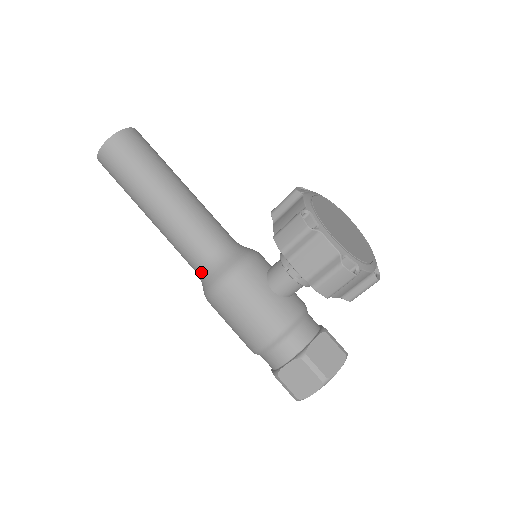
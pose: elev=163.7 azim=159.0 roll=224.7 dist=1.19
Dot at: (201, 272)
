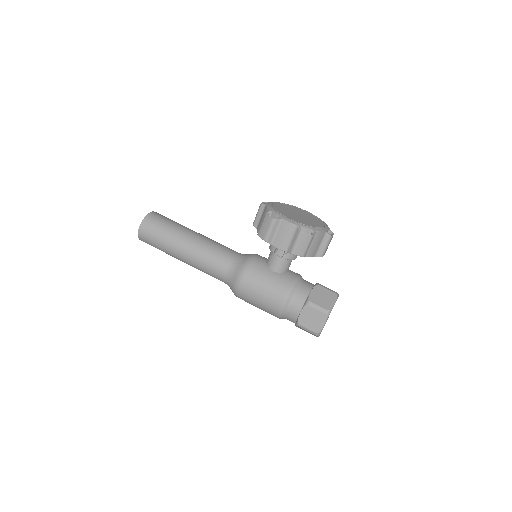
Dot at: (226, 279)
